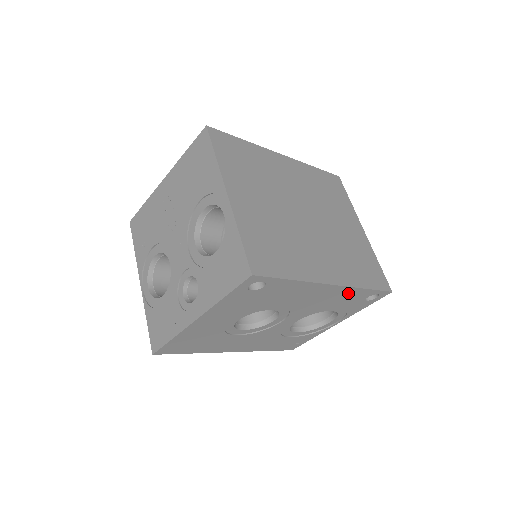
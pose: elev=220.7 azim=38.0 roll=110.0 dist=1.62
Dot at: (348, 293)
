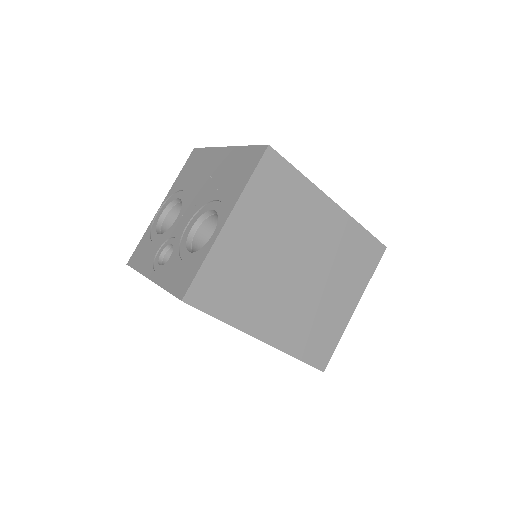
Dot at: occluded
